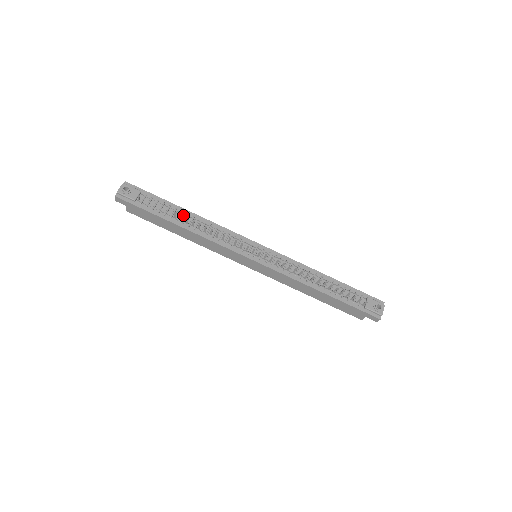
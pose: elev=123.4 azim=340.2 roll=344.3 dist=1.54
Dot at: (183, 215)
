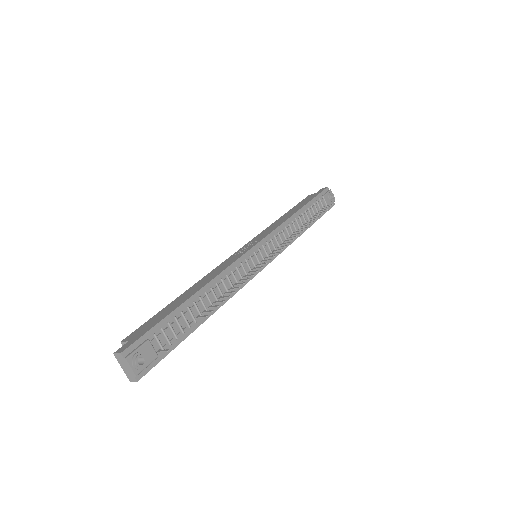
Dot at: (198, 304)
